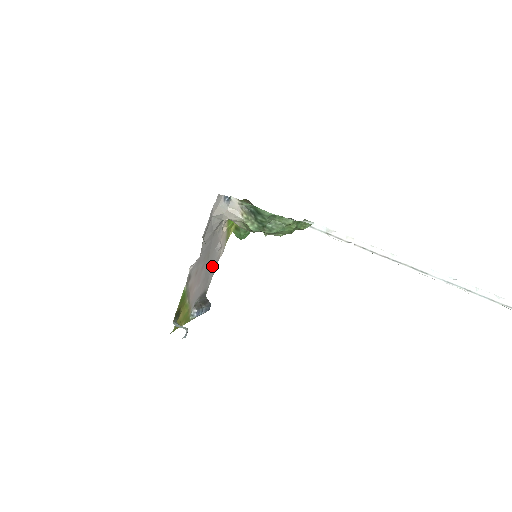
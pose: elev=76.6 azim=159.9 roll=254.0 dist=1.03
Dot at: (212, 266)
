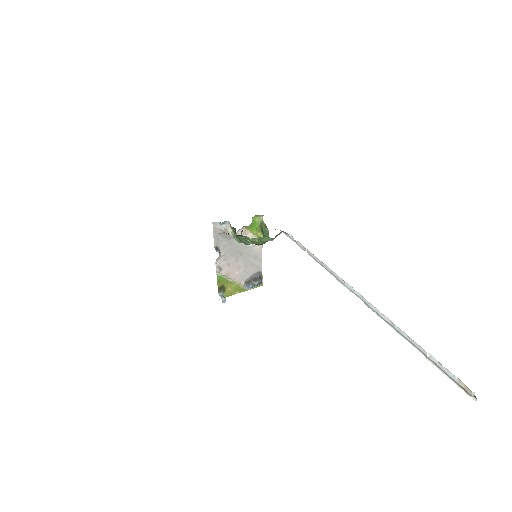
Dot at: (254, 257)
